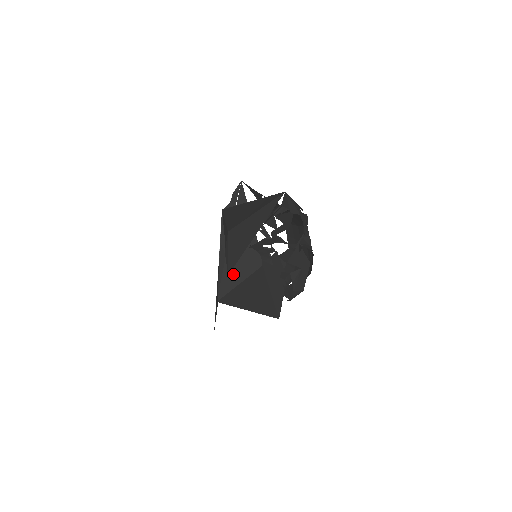
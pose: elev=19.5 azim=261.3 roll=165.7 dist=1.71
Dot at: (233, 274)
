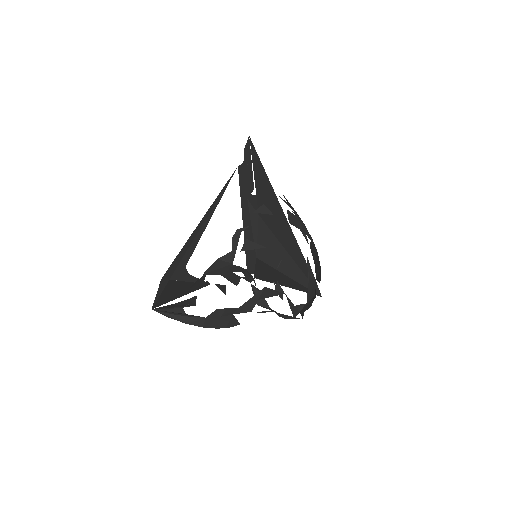
Dot at: (269, 236)
